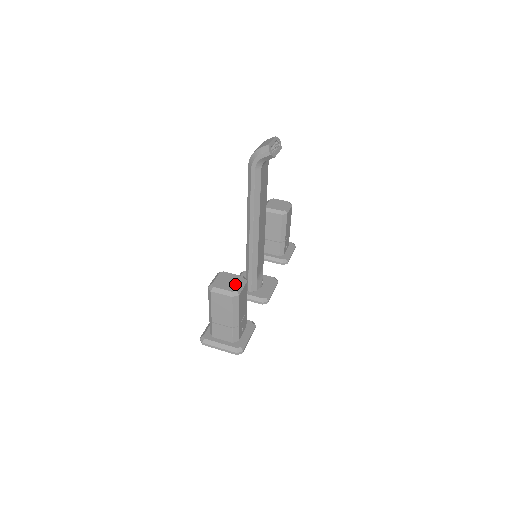
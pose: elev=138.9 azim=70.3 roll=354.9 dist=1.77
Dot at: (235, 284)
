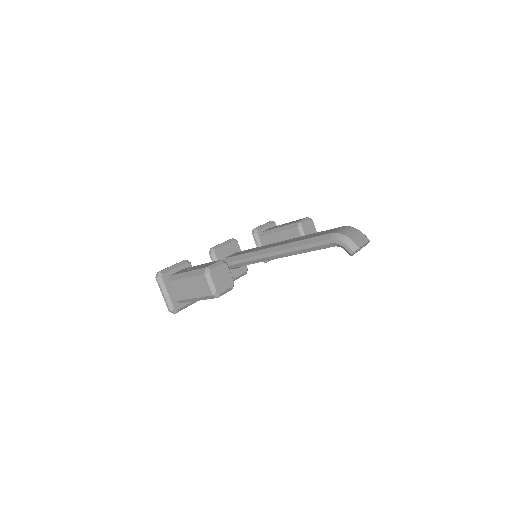
Dot at: (224, 286)
